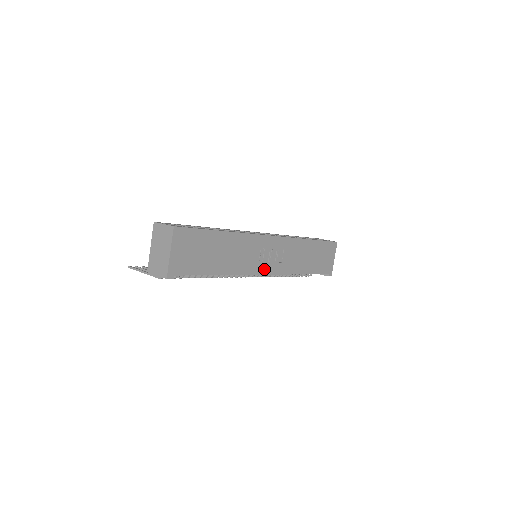
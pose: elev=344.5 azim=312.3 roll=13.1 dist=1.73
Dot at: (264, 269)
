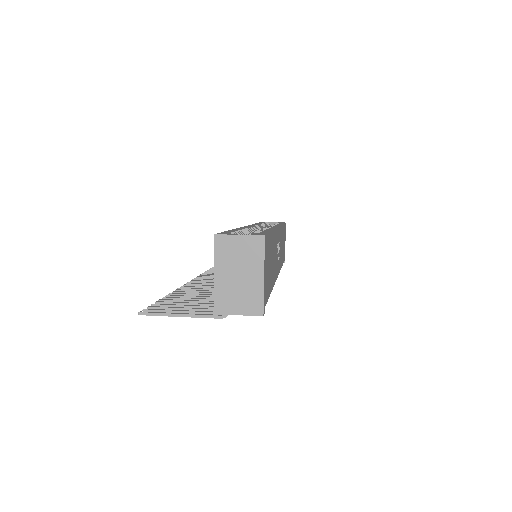
Dot at: (277, 270)
